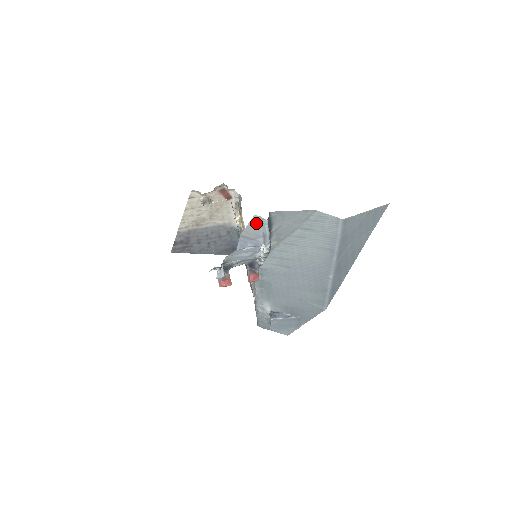
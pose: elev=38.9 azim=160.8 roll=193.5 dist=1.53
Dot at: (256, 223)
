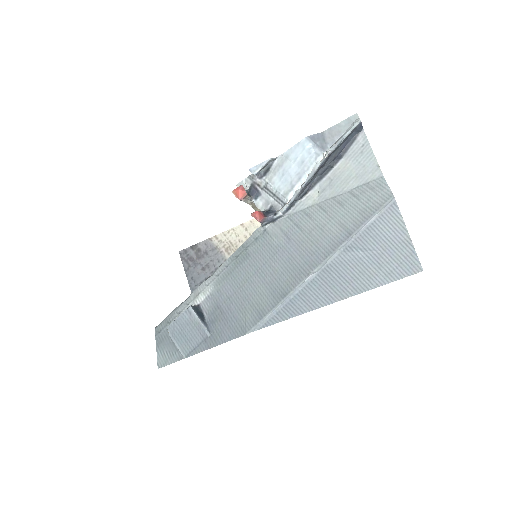
Dot at: (348, 124)
